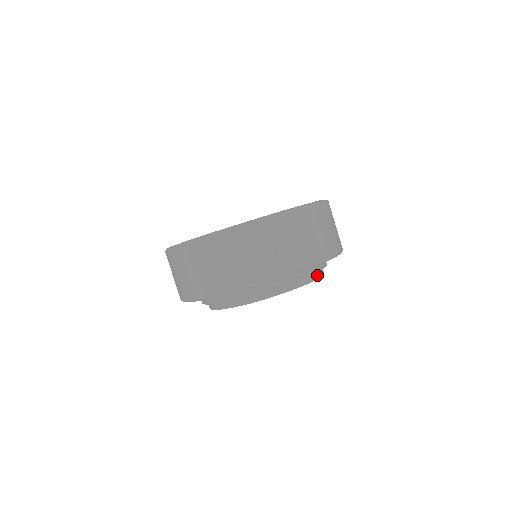
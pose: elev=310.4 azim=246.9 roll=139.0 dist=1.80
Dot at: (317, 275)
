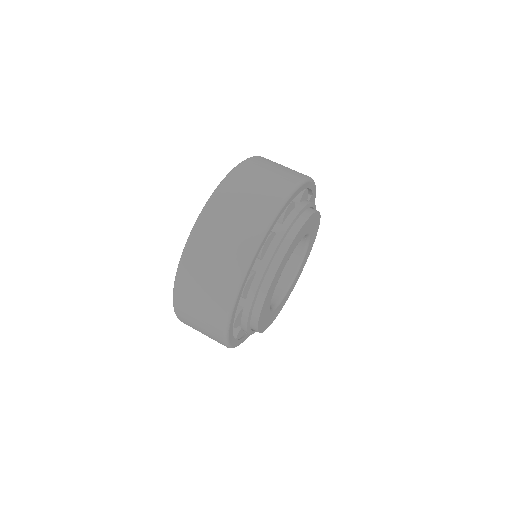
Dot at: occluded
